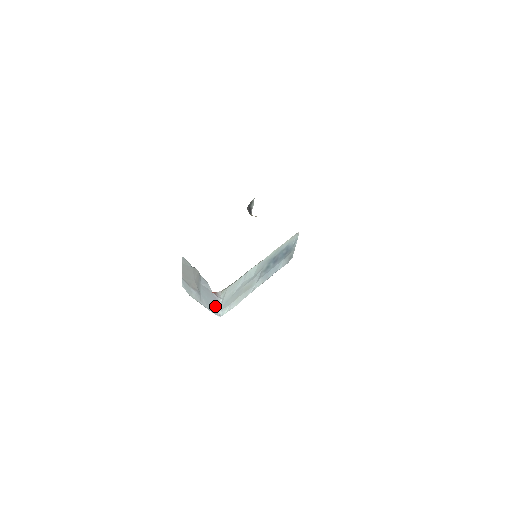
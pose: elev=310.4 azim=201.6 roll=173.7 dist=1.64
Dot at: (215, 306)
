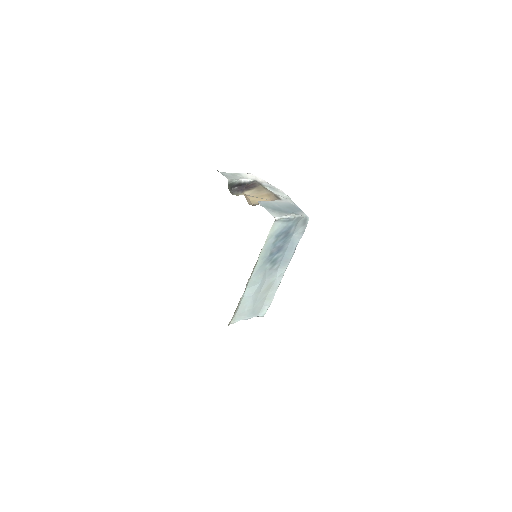
Dot at: occluded
